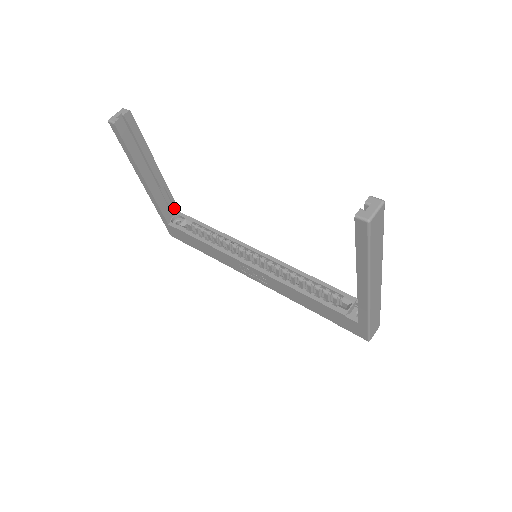
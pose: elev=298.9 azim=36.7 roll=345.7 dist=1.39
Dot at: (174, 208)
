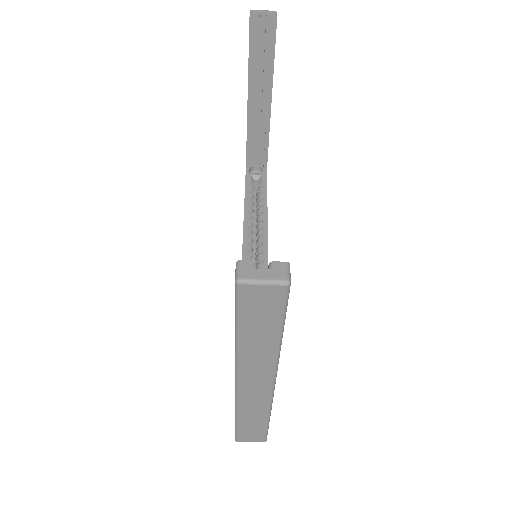
Dot at: (264, 158)
